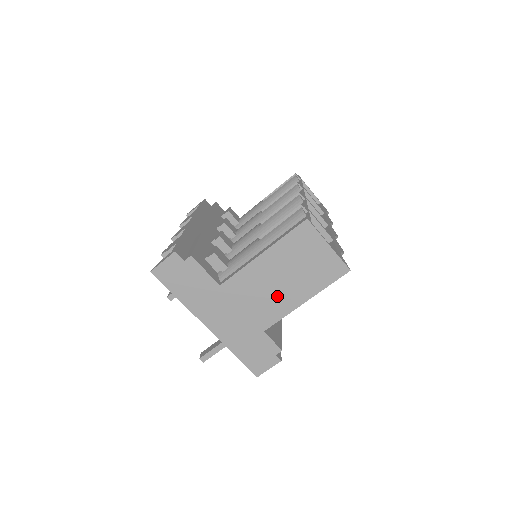
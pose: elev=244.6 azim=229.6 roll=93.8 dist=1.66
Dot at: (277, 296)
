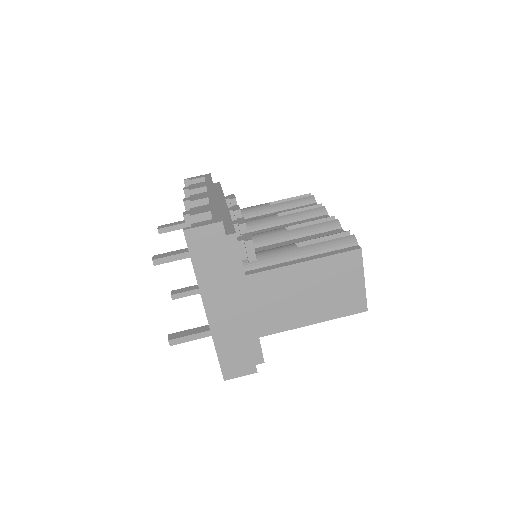
Dot at: (292, 308)
